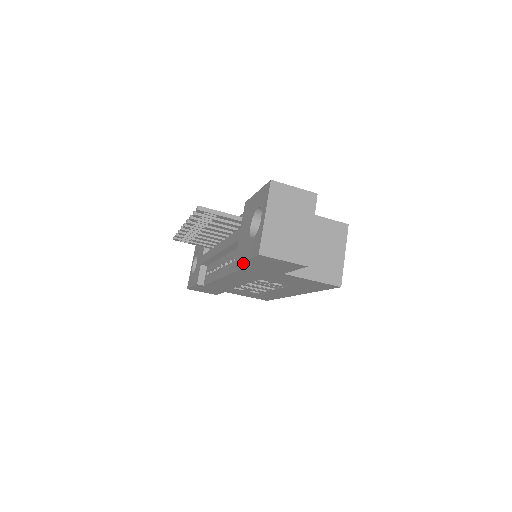
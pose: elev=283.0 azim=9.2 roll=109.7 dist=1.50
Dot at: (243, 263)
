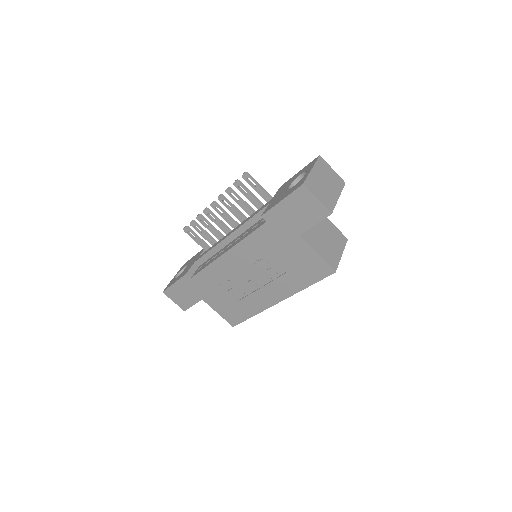
Dot at: (275, 207)
